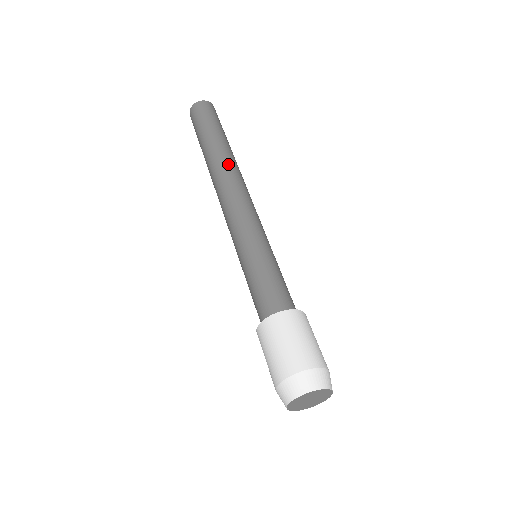
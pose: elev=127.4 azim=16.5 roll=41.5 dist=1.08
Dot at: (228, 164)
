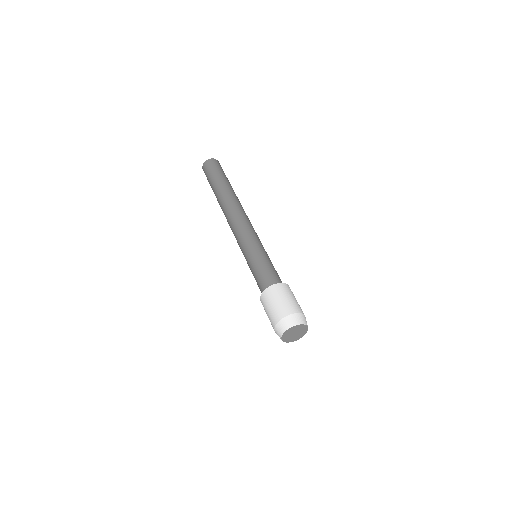
Dot at: (235, 200)
